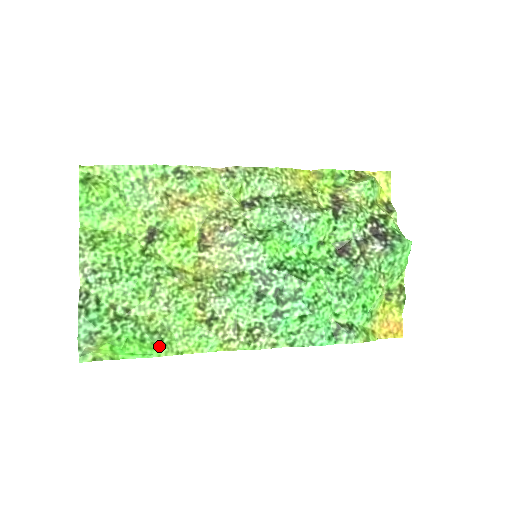
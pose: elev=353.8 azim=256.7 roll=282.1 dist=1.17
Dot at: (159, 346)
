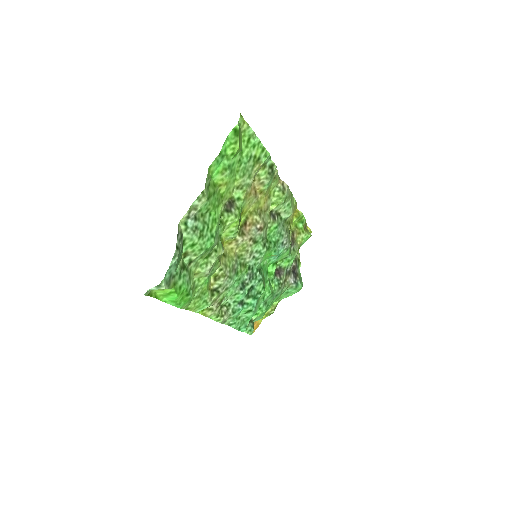
Dot at: (189, 301)
